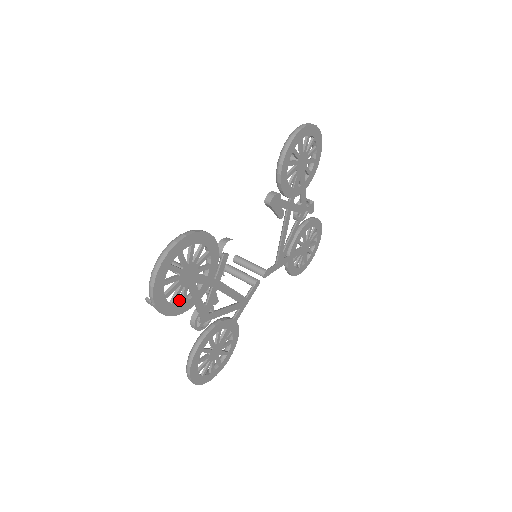
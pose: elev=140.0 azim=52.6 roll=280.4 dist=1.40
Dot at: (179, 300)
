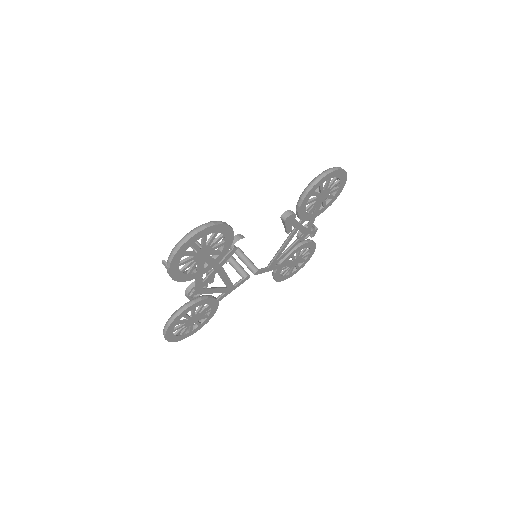
Dot at: (186, 270)
